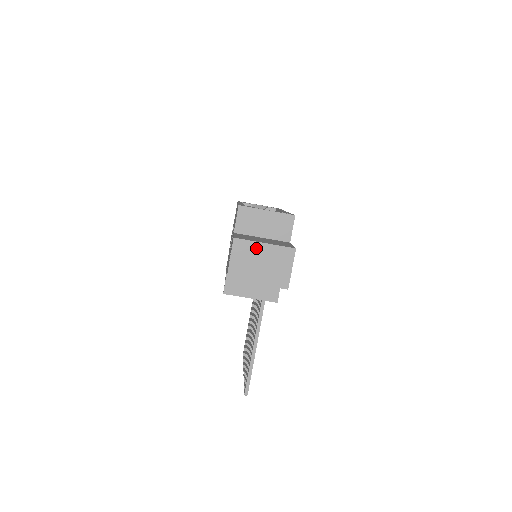
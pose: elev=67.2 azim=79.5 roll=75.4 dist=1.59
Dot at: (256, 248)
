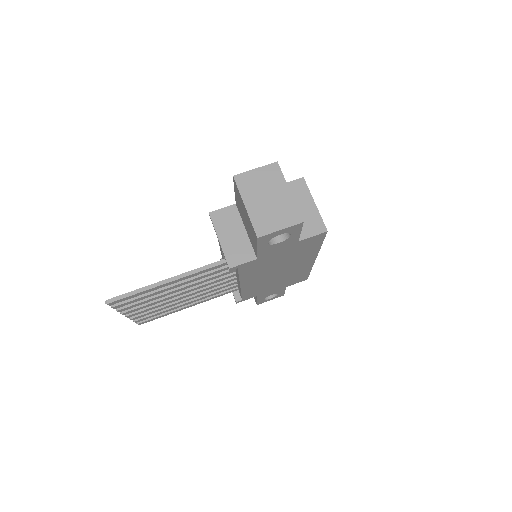
Dot at: (280, 186)
